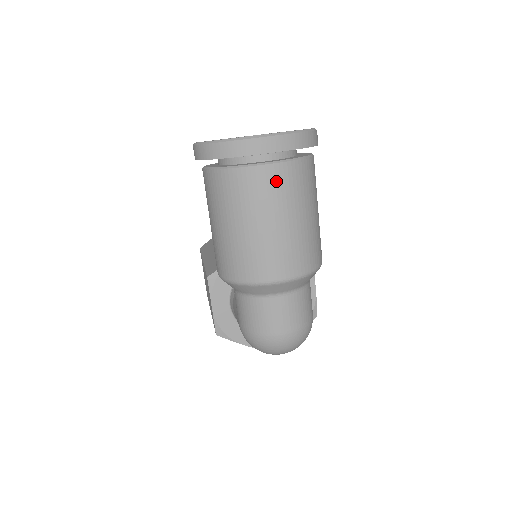
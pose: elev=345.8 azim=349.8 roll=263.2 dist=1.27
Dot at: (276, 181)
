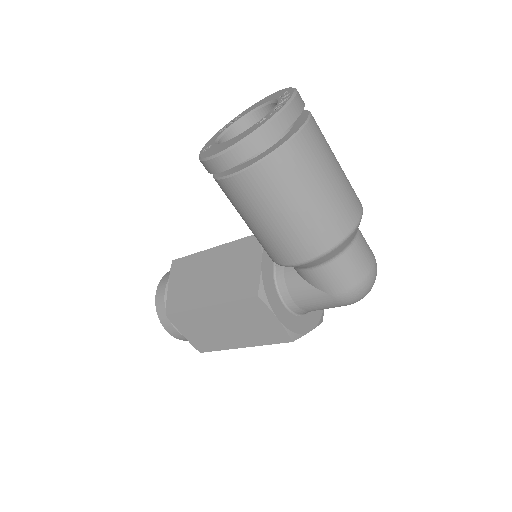
Dot at: (318, 134)
